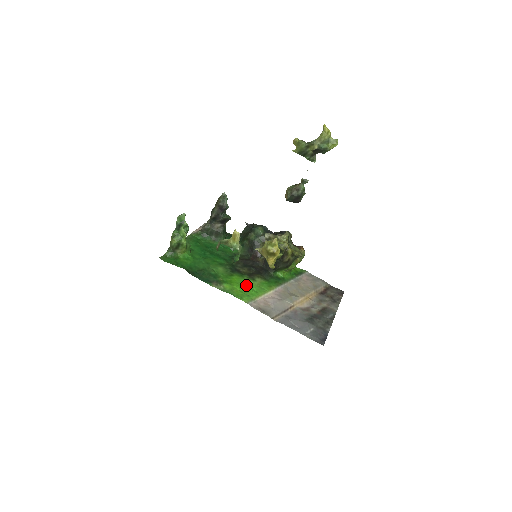
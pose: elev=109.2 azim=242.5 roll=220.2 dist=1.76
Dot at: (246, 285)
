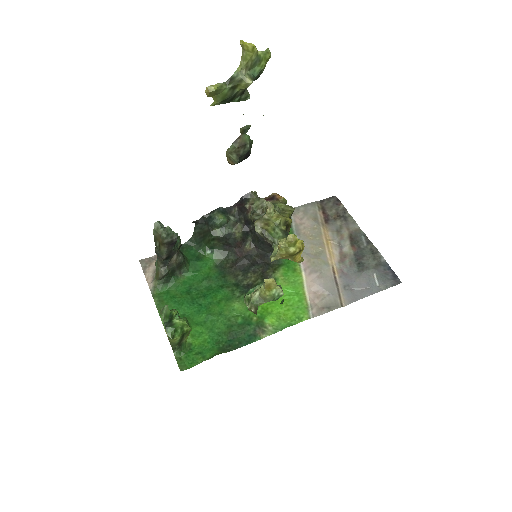
Dot at: occluded
